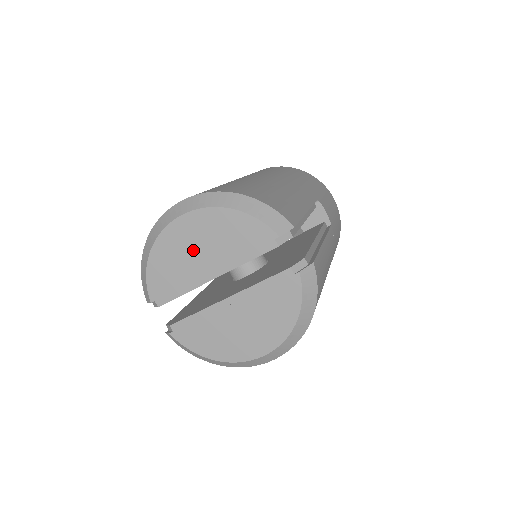
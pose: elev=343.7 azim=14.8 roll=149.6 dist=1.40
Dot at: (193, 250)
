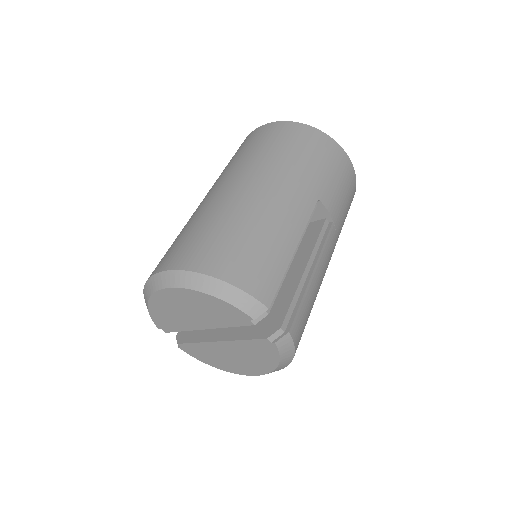
Dot at: (183, 310)
